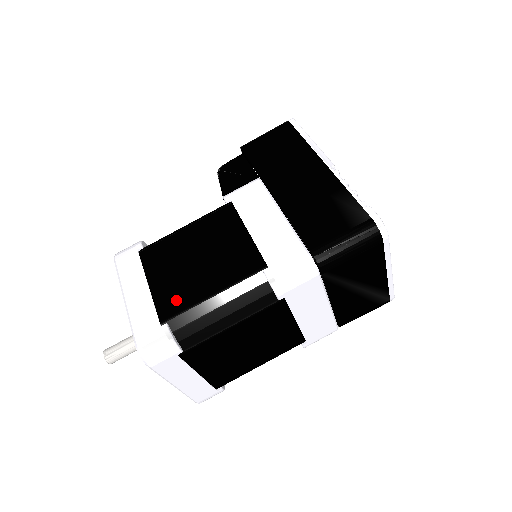
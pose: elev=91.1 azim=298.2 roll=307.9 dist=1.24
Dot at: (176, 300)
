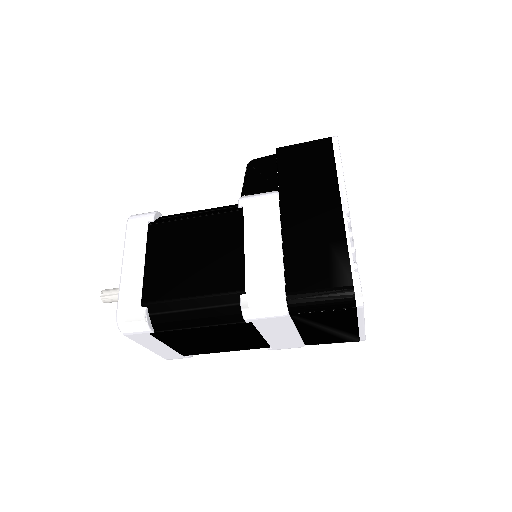
Dot at: (161, 288)
